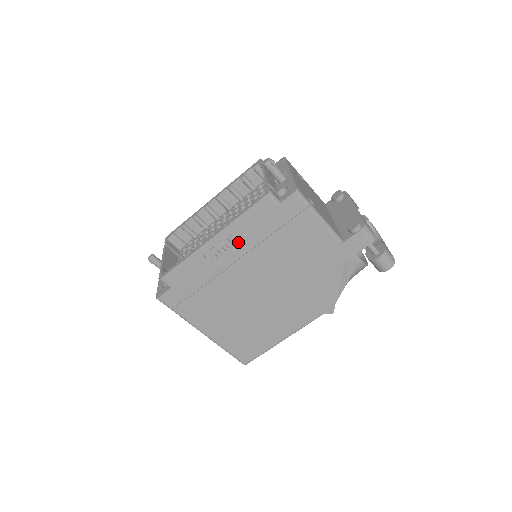
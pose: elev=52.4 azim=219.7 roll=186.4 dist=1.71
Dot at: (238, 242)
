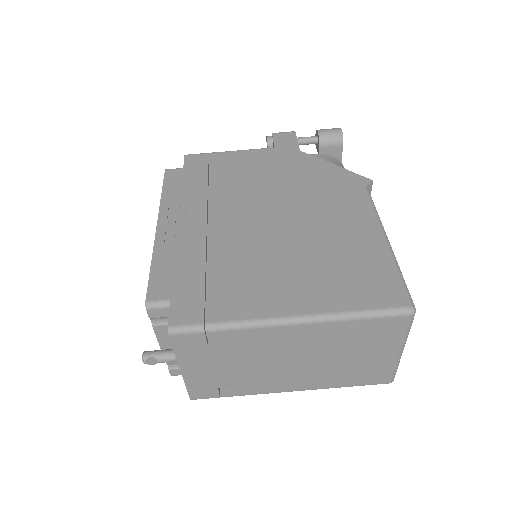
Dot at: (187, 209)
